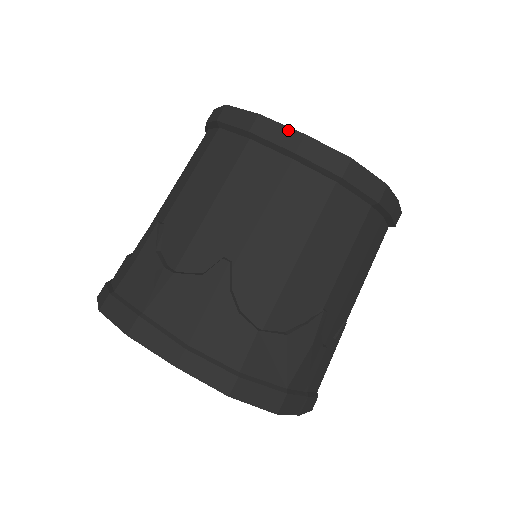
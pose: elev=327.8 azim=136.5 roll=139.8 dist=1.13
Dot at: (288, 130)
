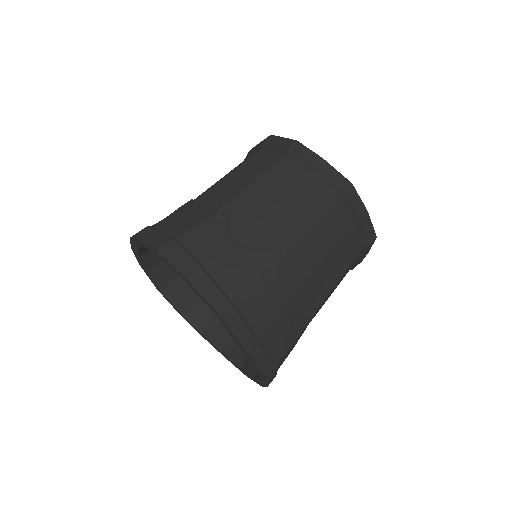
Dot at: occluded
